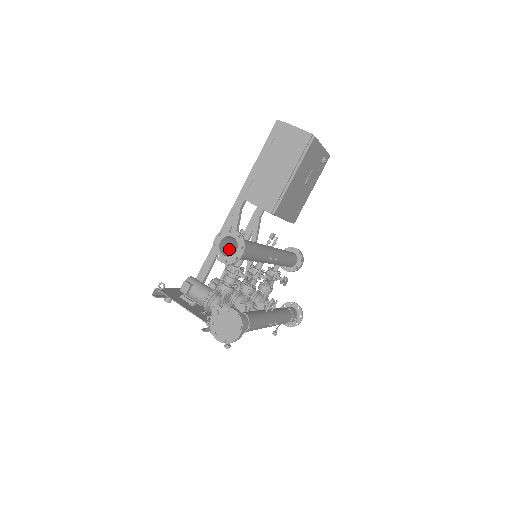
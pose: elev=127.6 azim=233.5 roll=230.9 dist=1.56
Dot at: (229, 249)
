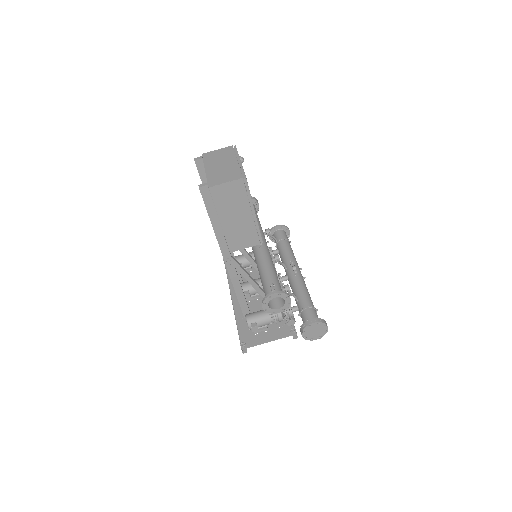
Dot at: occluded
